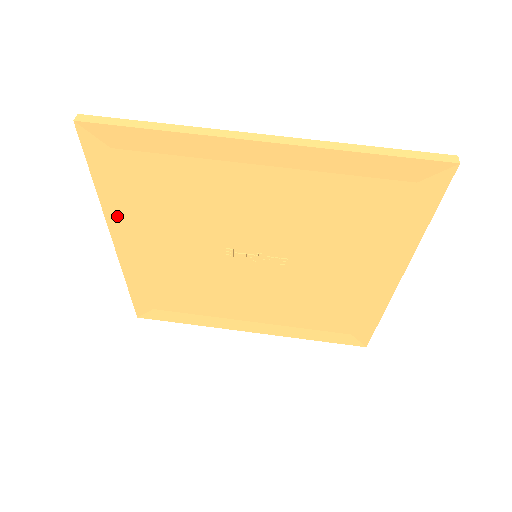
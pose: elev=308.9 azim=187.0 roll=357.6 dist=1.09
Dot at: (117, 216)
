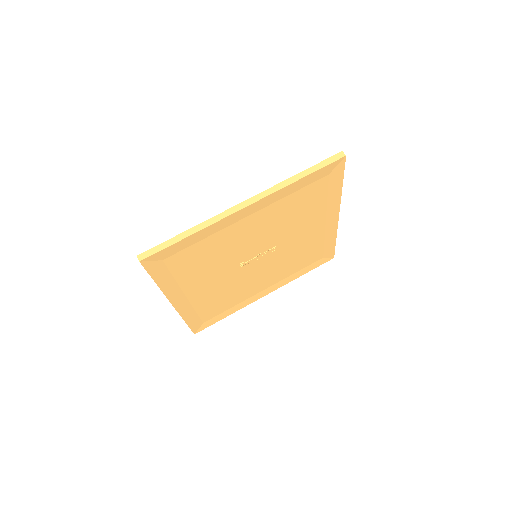
Dot at: (172, 290)
